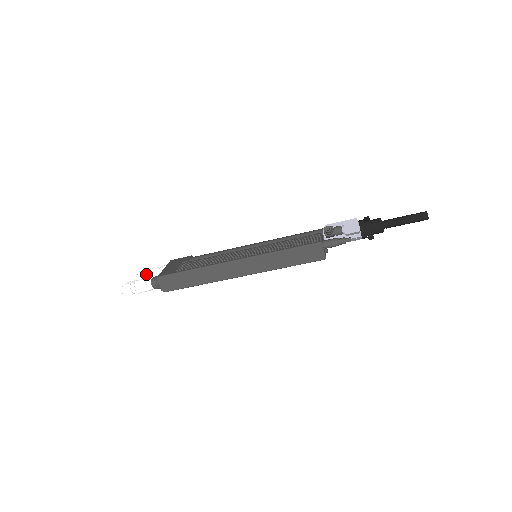
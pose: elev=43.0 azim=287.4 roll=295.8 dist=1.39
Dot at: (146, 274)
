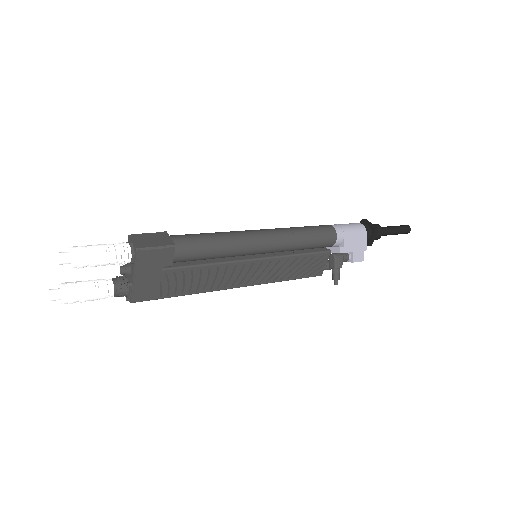
Dot at: occluded
